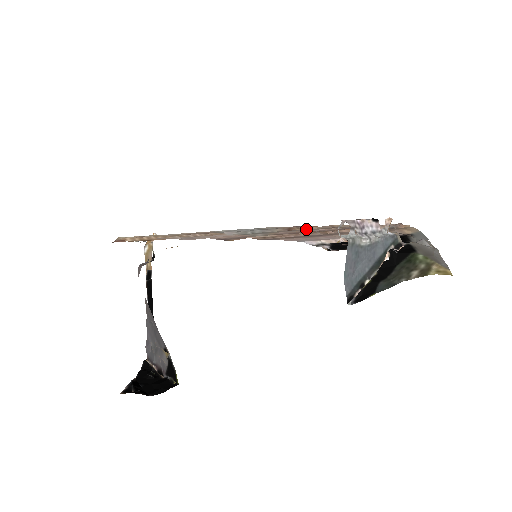
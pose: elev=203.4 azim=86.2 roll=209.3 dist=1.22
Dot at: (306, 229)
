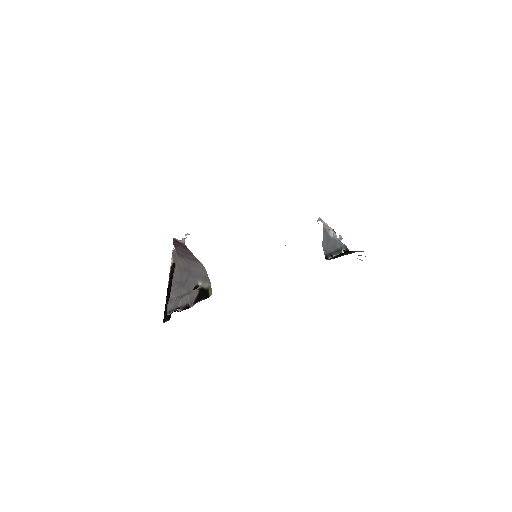
Dot at: occluded
